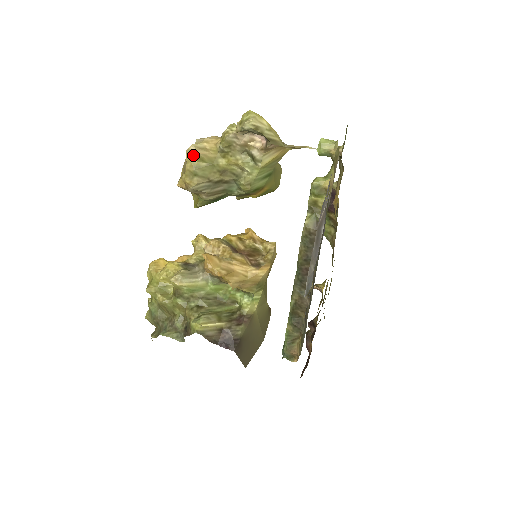
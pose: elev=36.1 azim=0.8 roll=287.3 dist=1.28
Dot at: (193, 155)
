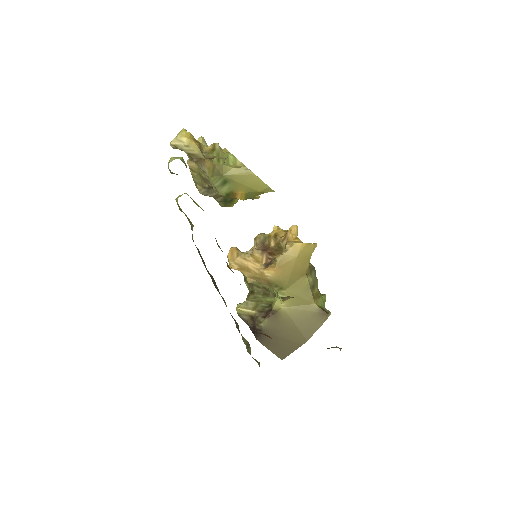
Dot at: (189, 167)
